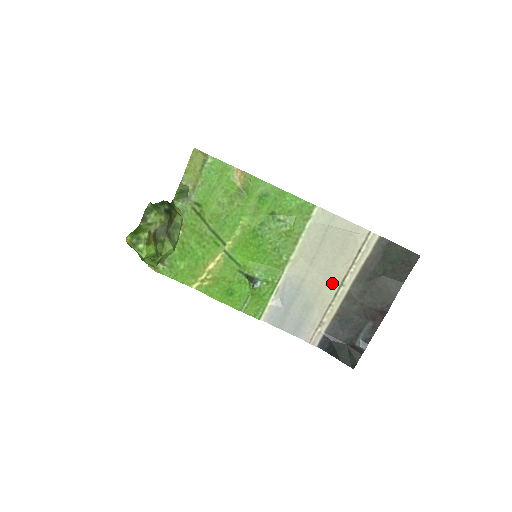
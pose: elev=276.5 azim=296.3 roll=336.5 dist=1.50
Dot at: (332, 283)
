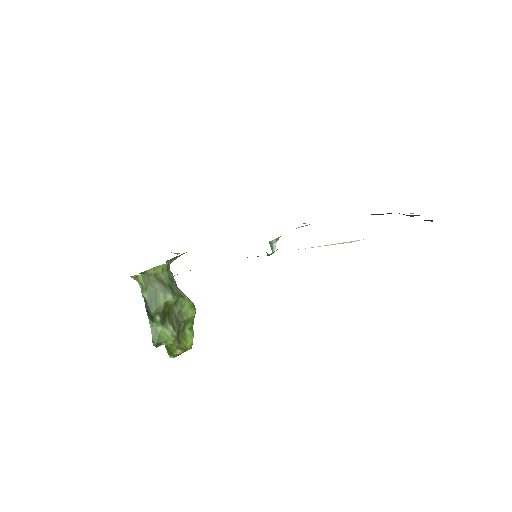
Dot at: occluded
